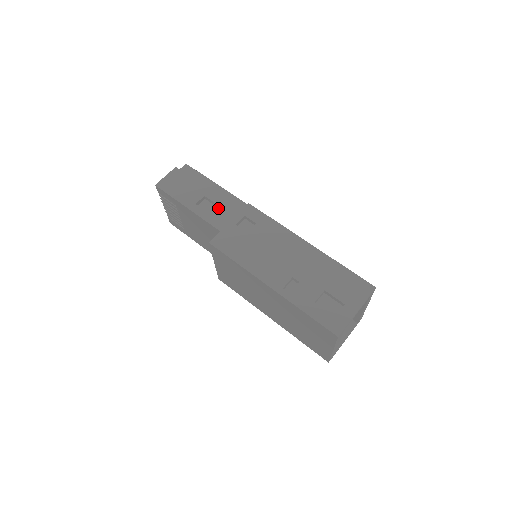
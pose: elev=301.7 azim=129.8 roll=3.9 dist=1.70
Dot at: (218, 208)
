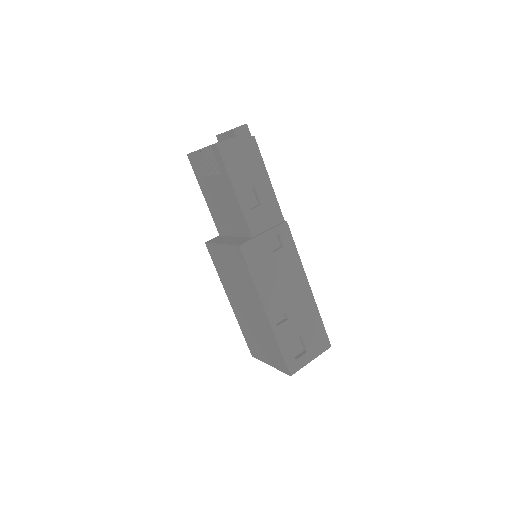
Dot at: (260, 209)
